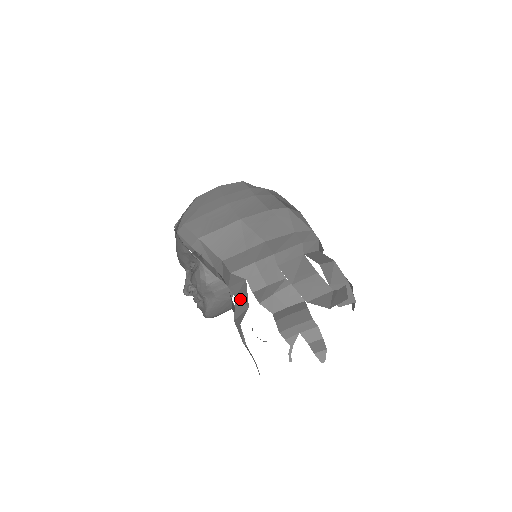
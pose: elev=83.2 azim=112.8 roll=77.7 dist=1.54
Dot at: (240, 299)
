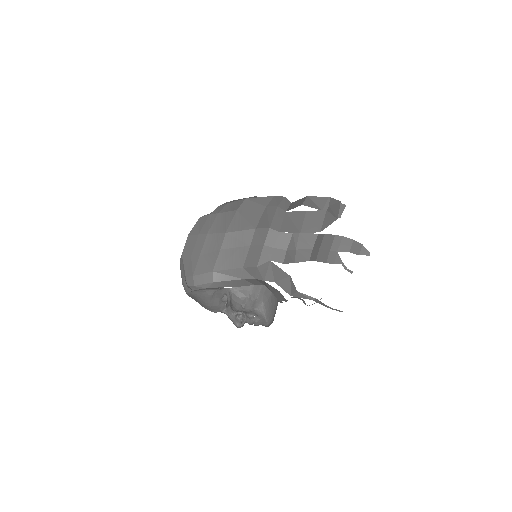
Dot at: (279, 279)
